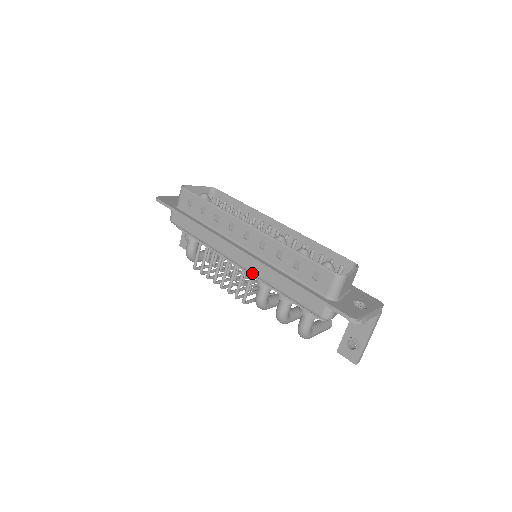
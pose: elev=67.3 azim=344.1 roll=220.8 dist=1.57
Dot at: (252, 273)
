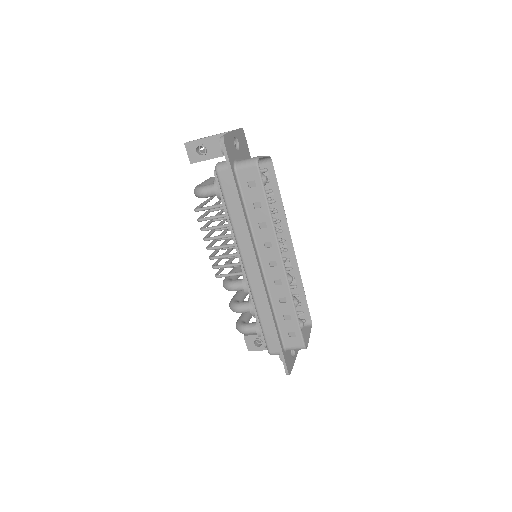
Dot at: (250, 287)
